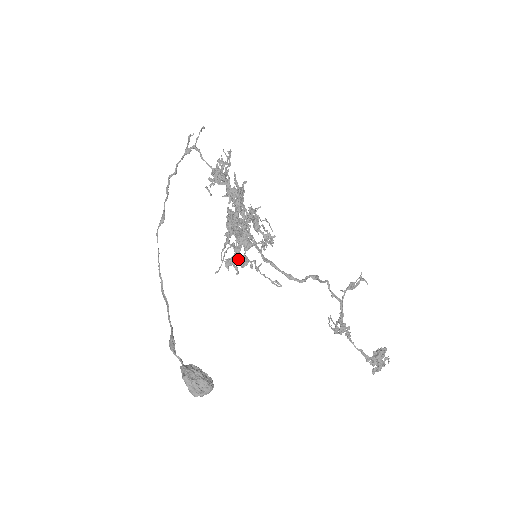
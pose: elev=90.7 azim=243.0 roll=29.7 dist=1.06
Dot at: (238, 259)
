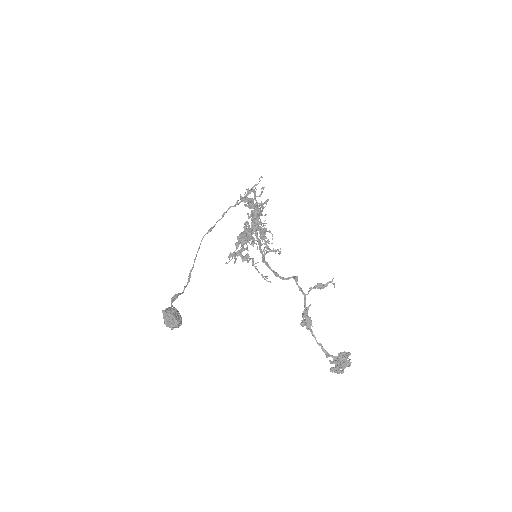
Dot at: (241, 255)
